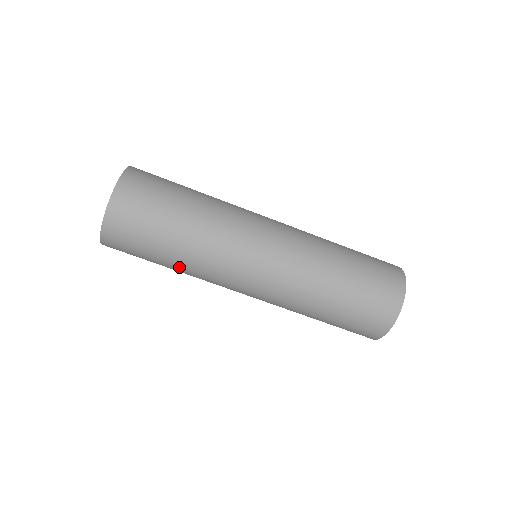
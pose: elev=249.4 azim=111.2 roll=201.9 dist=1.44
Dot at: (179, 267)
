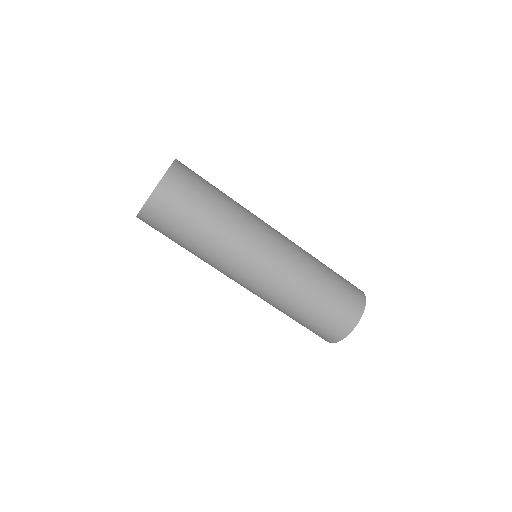
Dot at: (196, 251)
